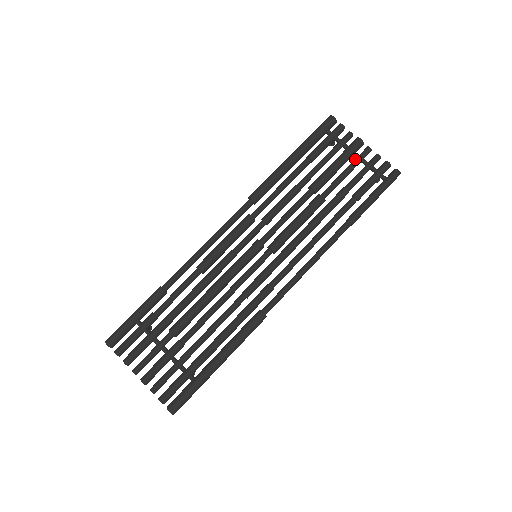
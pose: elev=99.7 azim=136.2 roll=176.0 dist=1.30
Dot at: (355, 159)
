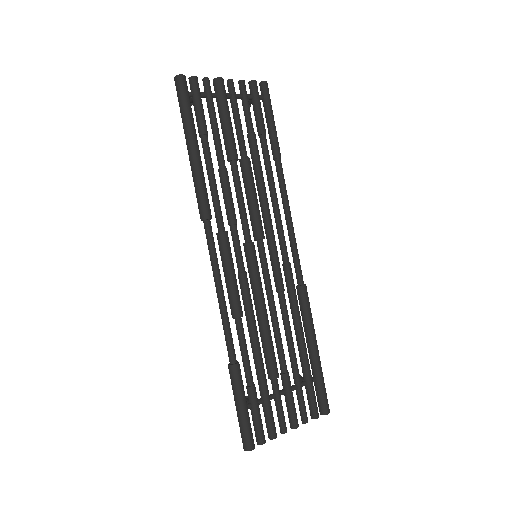
Dot at: (232, 101)
